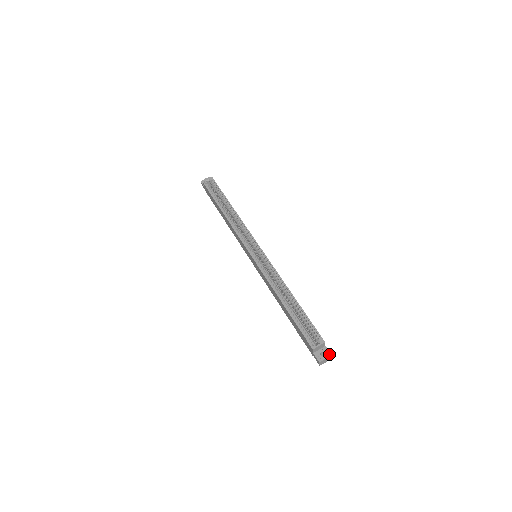
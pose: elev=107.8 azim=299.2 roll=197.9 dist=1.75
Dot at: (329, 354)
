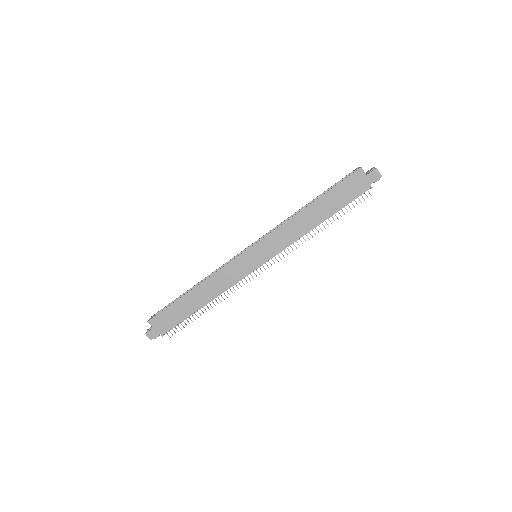
Dot at: occluded
